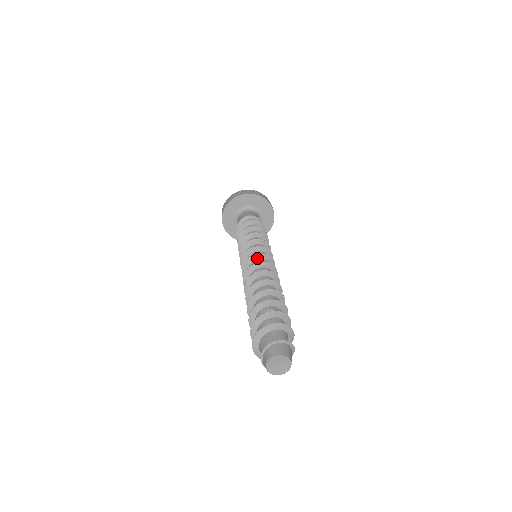
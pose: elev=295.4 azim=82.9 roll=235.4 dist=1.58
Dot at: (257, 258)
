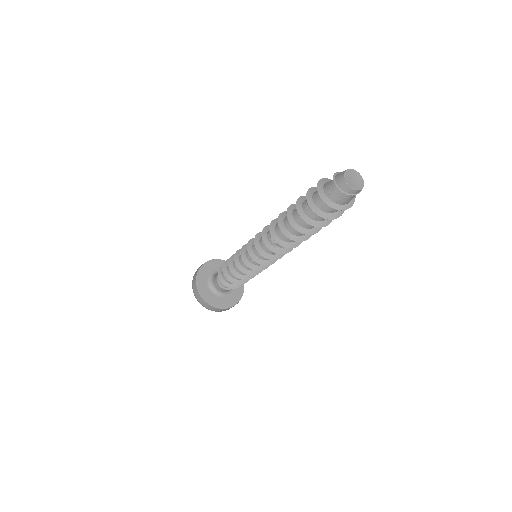
Dot at: (260, 236)
